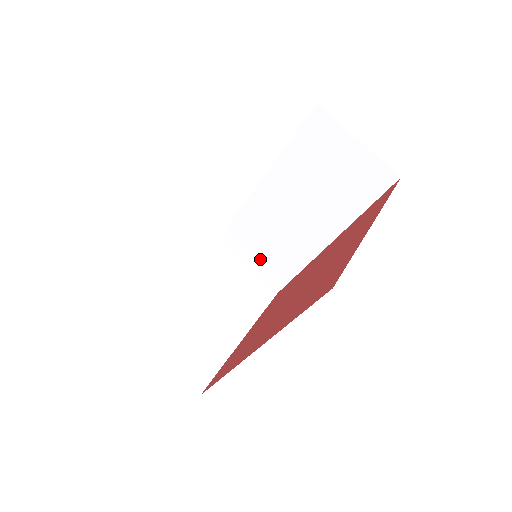
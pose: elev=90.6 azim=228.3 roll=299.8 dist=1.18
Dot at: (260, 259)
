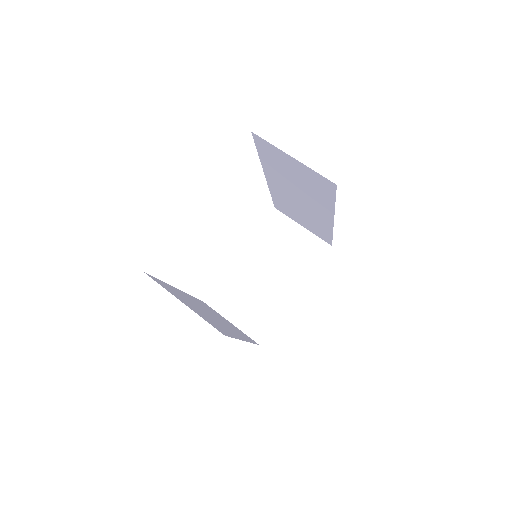
Dot at: (305, 223)
